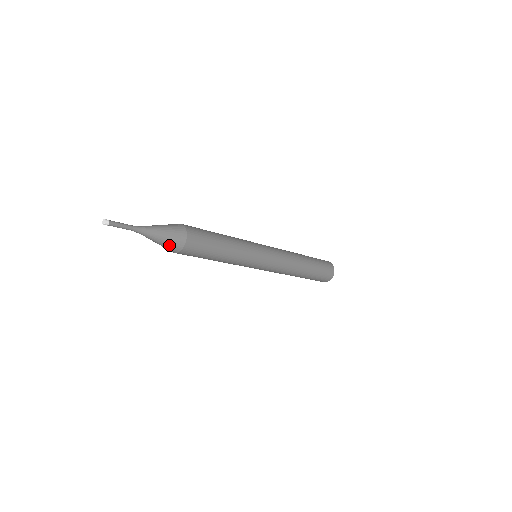
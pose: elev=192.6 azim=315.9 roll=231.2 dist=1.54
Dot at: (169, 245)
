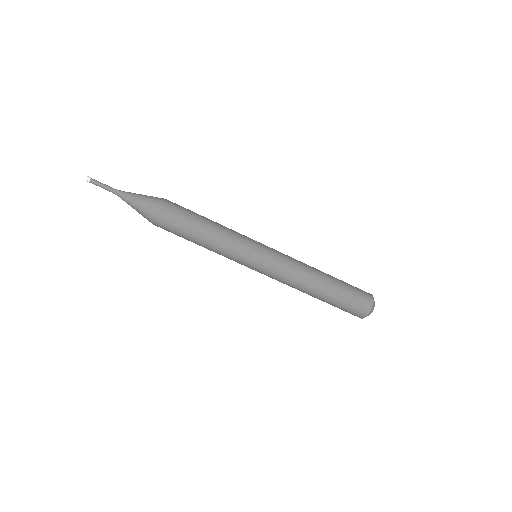
Dot at: (149, 201)
